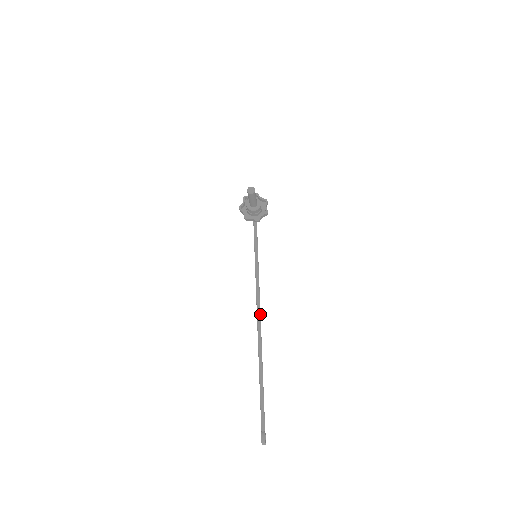
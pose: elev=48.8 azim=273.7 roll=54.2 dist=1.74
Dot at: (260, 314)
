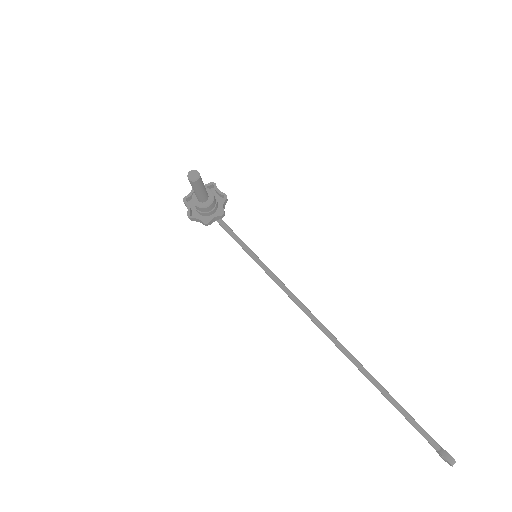
Dot at: (316, 318)
